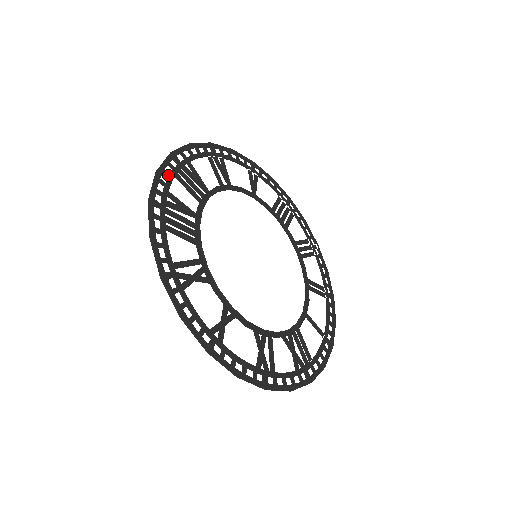
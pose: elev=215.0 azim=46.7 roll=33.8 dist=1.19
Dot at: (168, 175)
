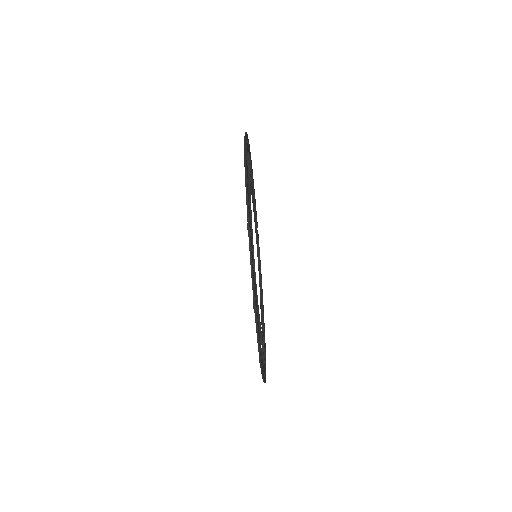
Dot at: occluded
